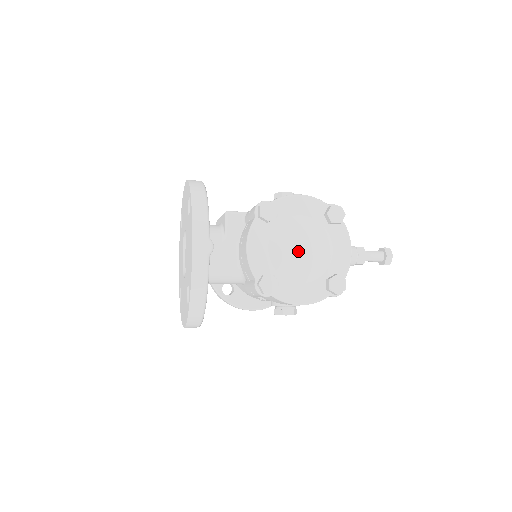
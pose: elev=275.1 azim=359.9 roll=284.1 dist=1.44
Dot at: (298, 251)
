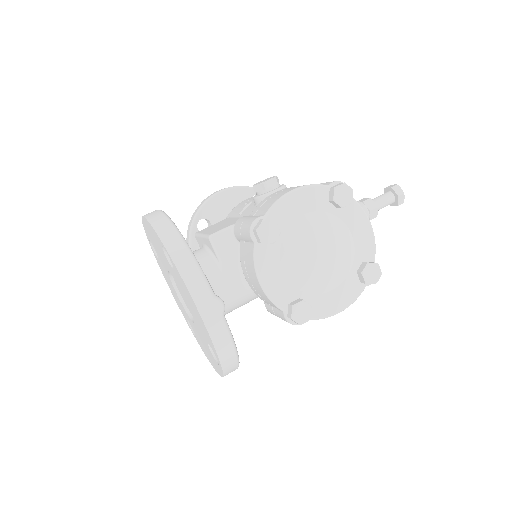
Dot at: (317, 259)
